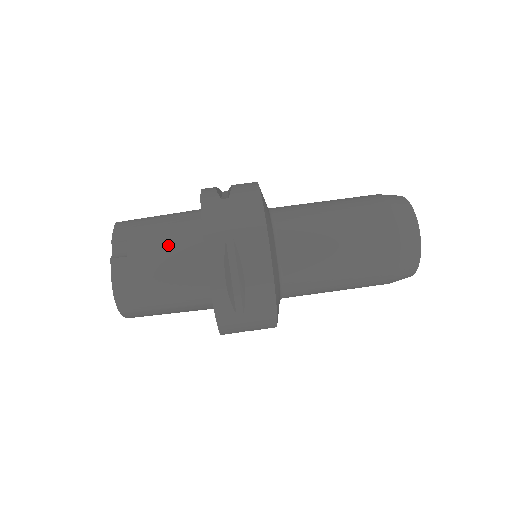
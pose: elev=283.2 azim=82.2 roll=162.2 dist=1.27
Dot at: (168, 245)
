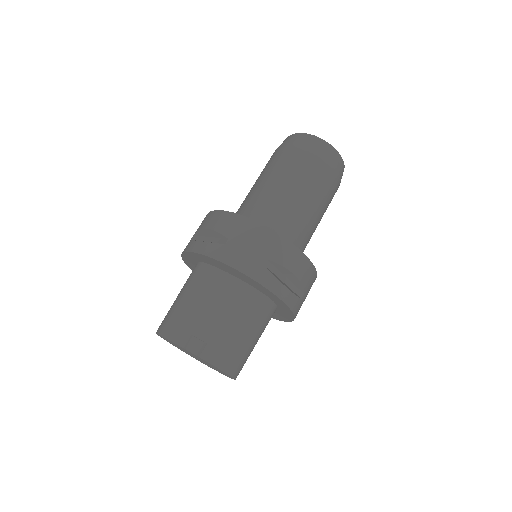
Dot at: (222, 308)
